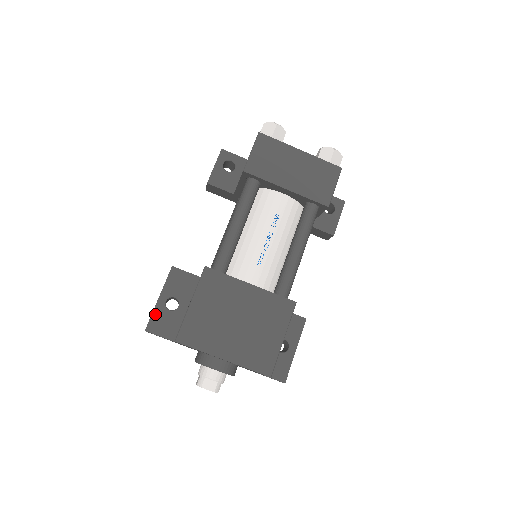
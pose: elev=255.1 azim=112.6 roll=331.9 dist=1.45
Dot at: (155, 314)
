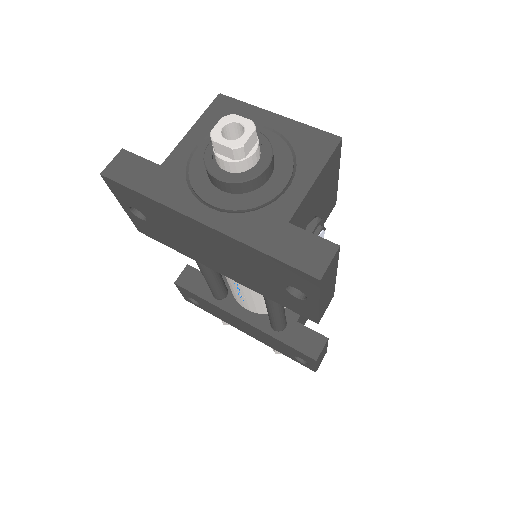
Dot at: occluded
